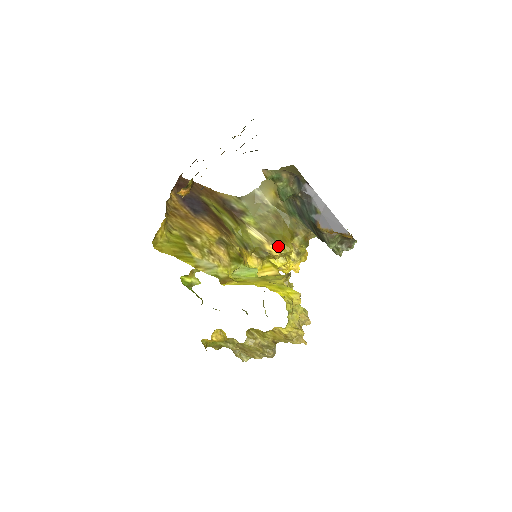
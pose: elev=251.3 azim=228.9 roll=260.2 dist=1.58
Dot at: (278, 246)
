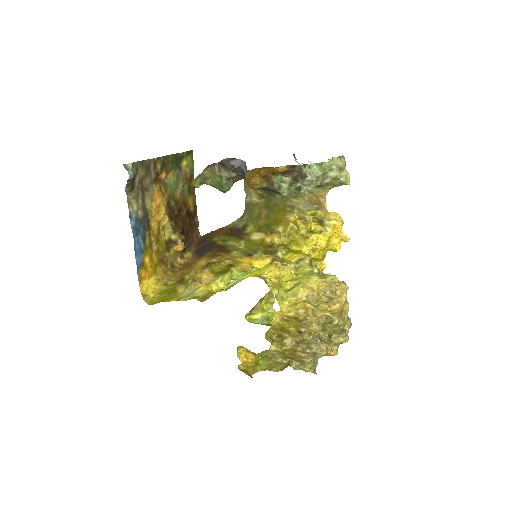
Dot at: (274, 232)
